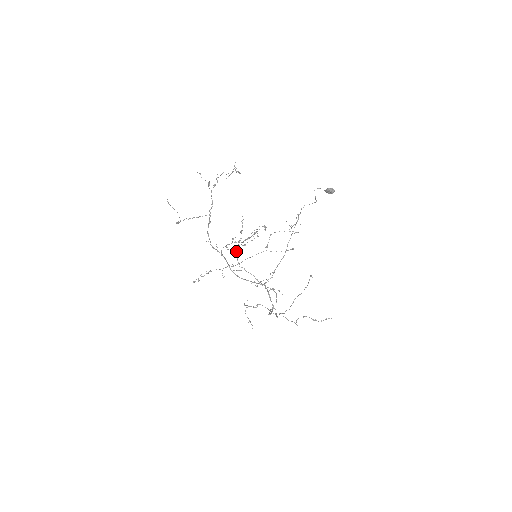
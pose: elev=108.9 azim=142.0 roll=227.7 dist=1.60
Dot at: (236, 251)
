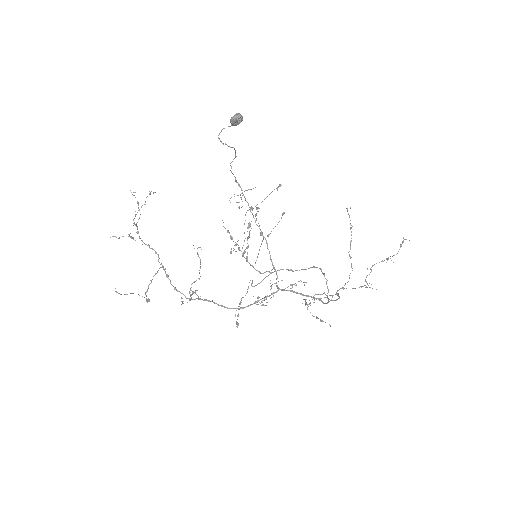
Dot at: (246, 260)
